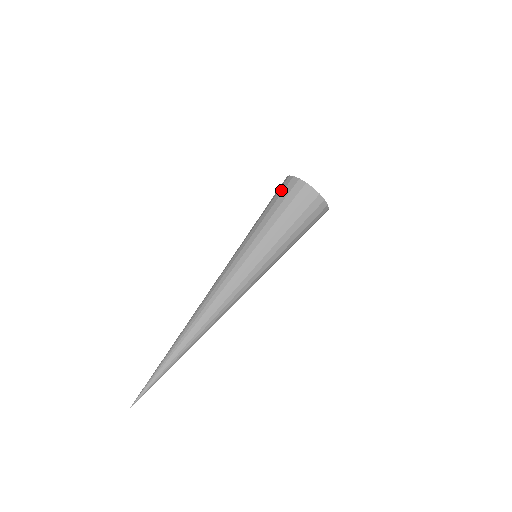
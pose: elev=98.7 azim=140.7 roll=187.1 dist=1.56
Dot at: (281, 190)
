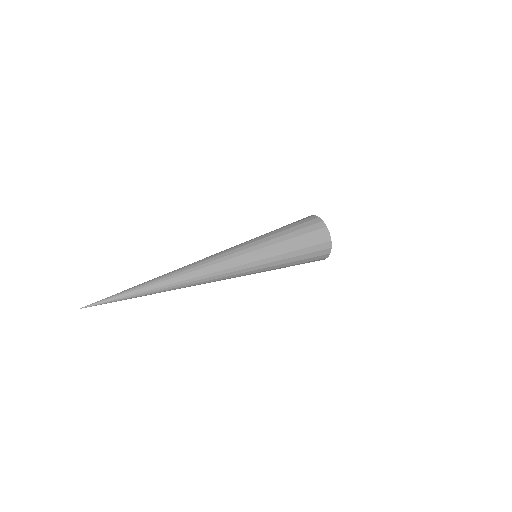
Dot at: occluded
